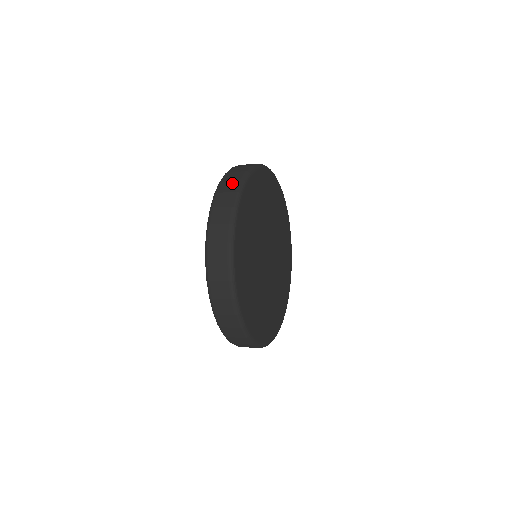
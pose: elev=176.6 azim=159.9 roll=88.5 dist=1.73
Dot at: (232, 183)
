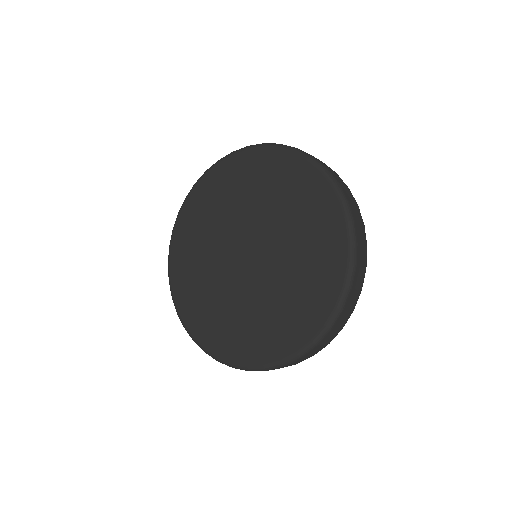
Dot at: (362, 229)
